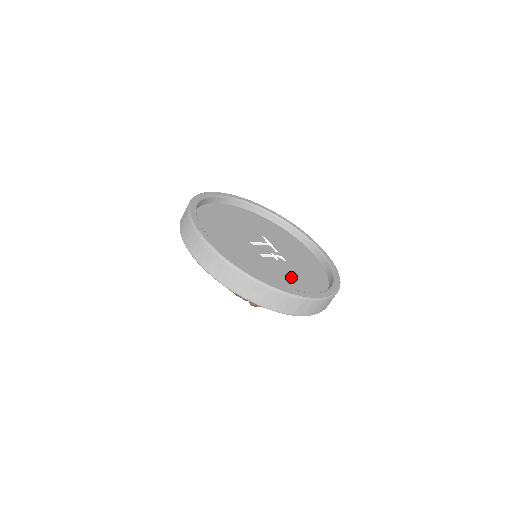
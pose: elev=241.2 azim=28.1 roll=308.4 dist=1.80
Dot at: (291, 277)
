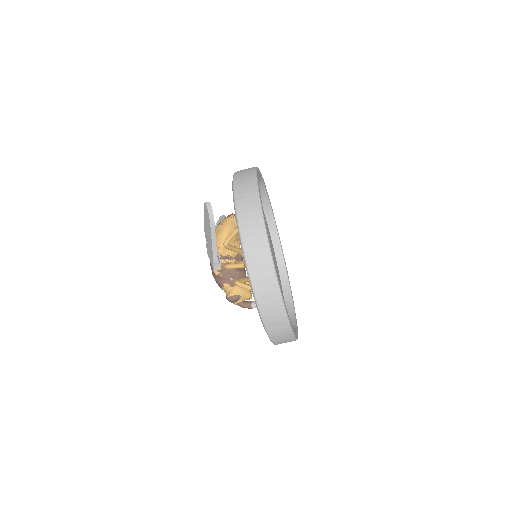
Dot at: occluded
